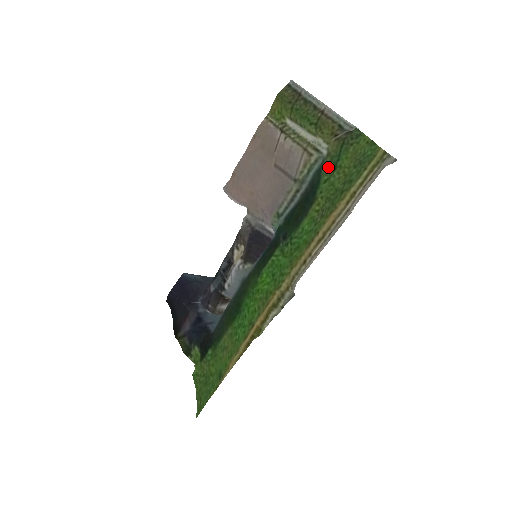
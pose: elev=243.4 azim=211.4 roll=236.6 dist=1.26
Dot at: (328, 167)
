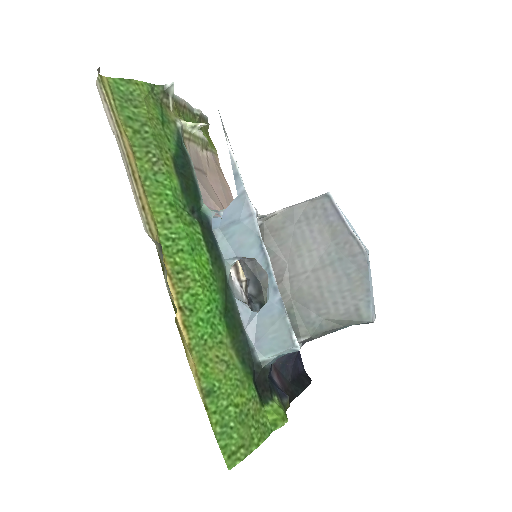
Dot at: (170, 130)
